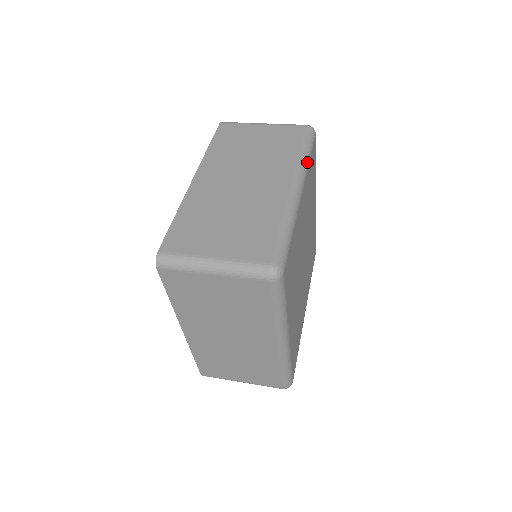
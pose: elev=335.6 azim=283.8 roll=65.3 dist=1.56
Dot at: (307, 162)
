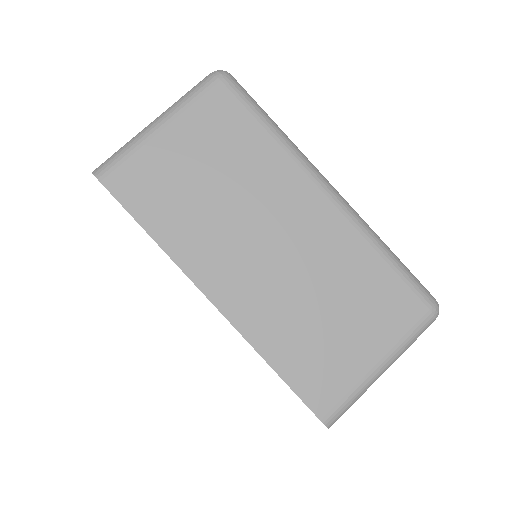
Dot at: (289, 139)
